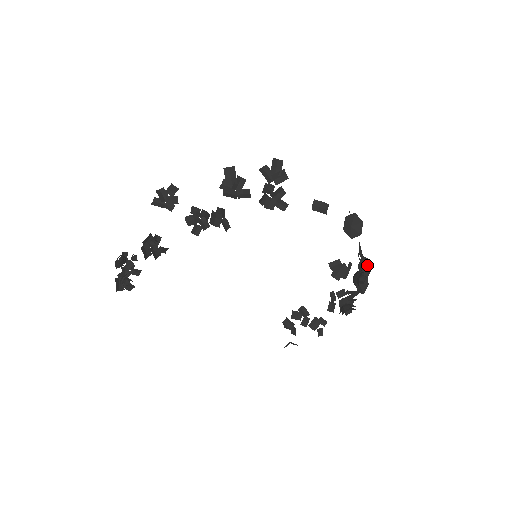
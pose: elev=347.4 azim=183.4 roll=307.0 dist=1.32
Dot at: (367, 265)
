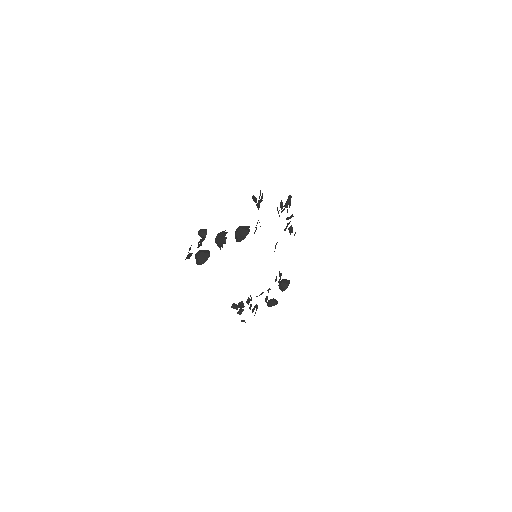
Dot at: occluded
